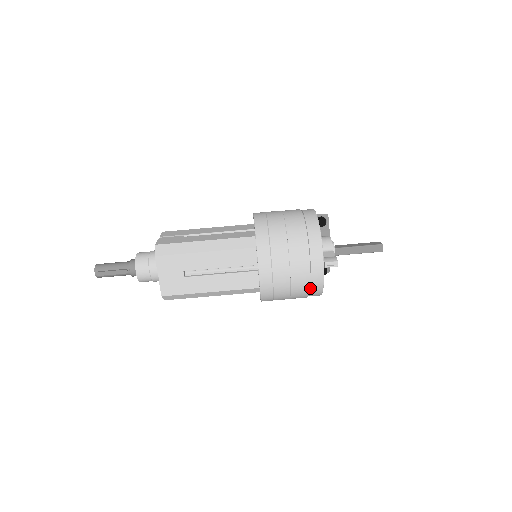
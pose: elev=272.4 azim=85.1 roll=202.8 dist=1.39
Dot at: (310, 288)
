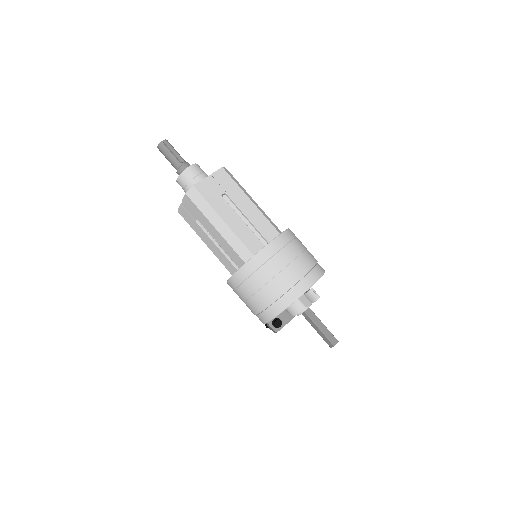
Dot at: (287, 291)
